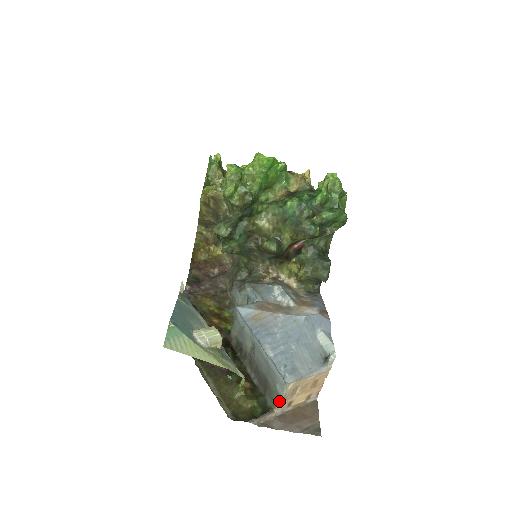
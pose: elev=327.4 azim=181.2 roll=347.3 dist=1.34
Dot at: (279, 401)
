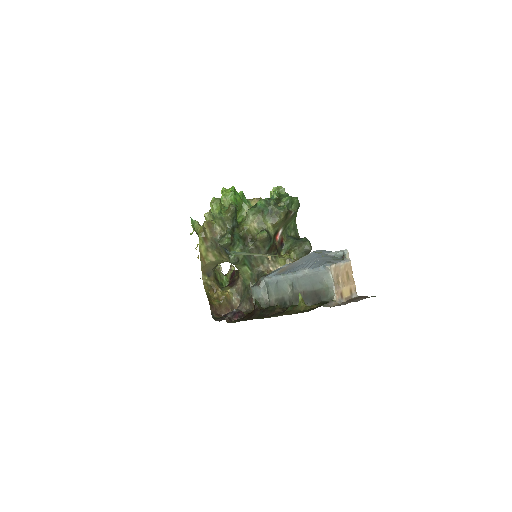
Dot at: (333, 290)
